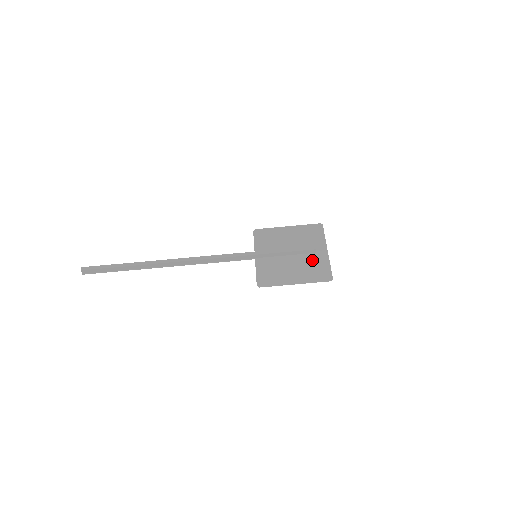
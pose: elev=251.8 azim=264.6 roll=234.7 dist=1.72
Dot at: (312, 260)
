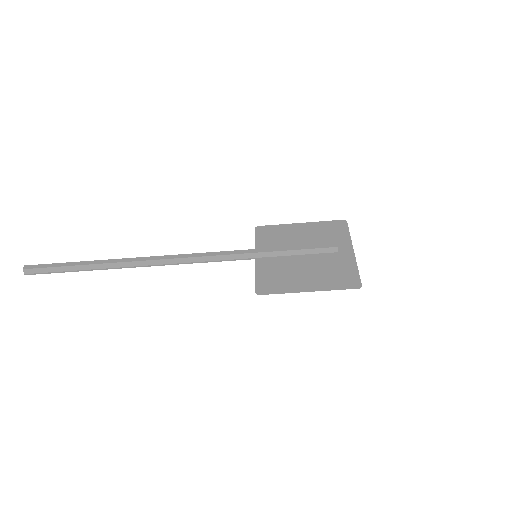
Dot at: (332, 262)
